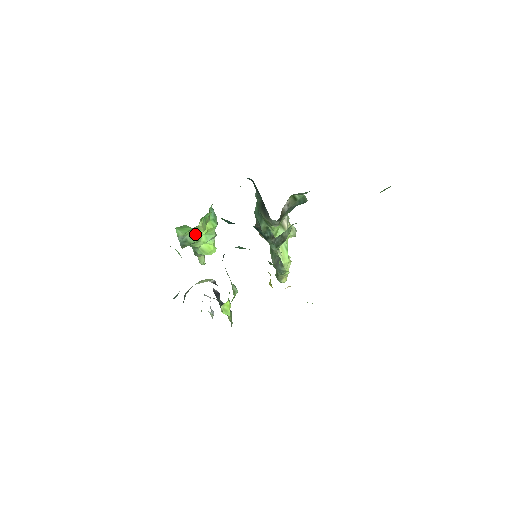
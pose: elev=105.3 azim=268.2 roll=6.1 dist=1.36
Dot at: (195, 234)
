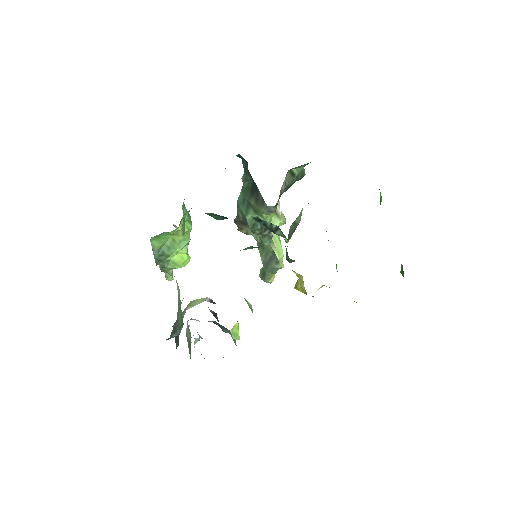
Dot at: (173, 243)
